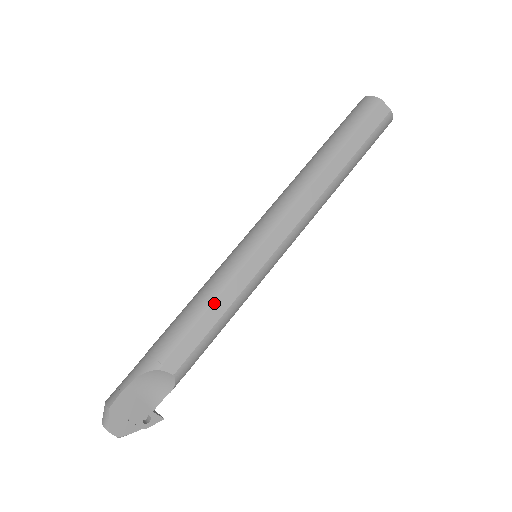
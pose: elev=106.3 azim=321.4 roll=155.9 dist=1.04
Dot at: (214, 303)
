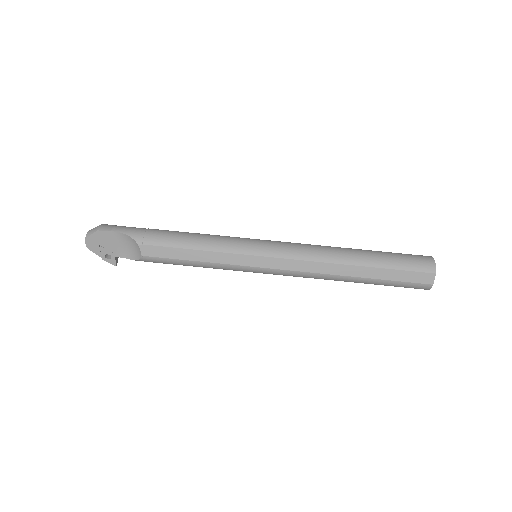
Dot at: (202, 251)
